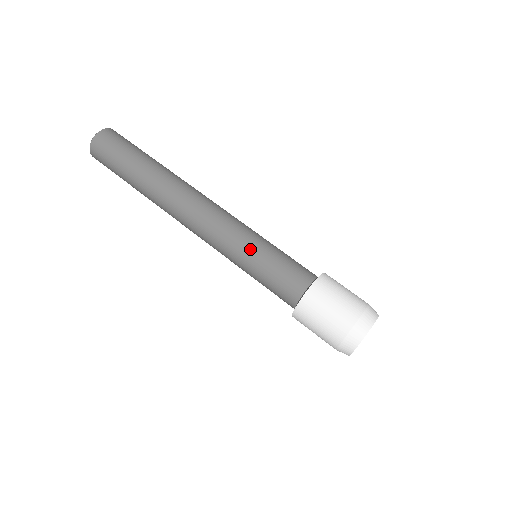
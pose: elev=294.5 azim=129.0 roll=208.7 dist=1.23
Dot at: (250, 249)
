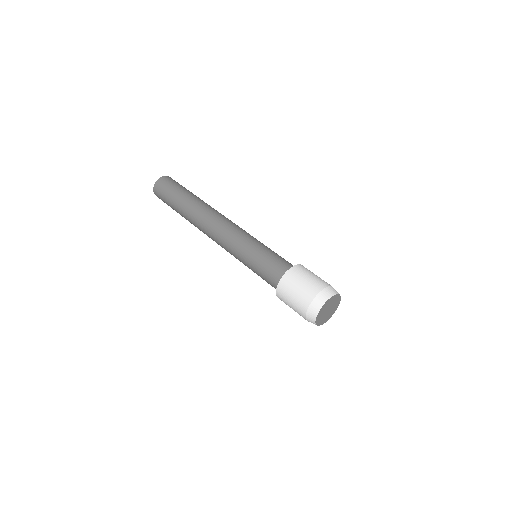
Dot at: (247, 252)
